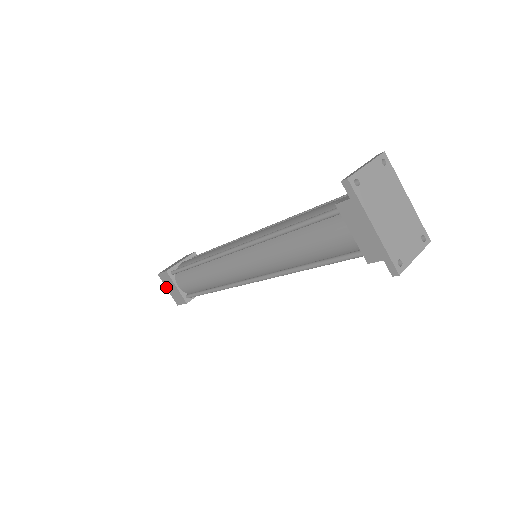
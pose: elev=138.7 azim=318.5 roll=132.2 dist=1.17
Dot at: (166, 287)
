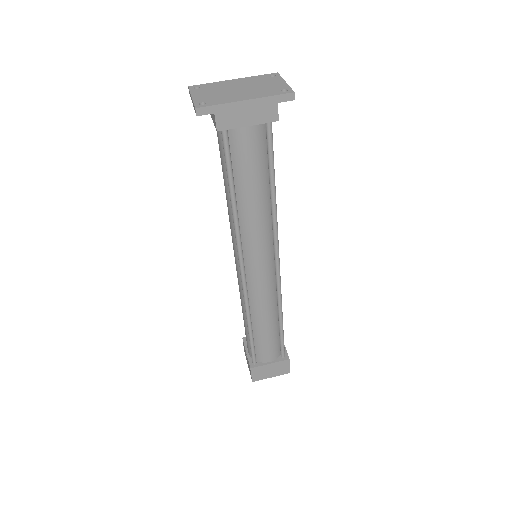
Dot at: occluded
